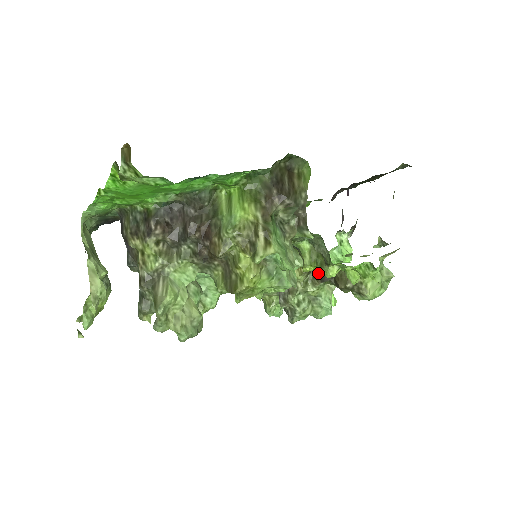
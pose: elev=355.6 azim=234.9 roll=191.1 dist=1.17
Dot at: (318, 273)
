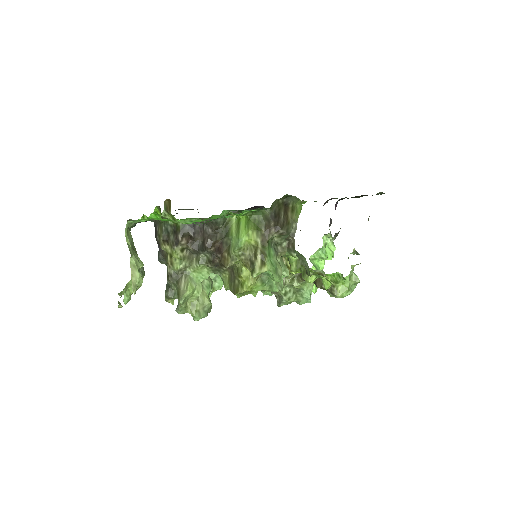
Dot at: occluded
